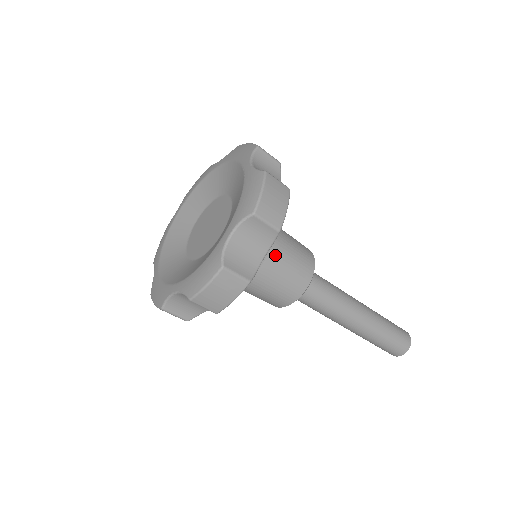
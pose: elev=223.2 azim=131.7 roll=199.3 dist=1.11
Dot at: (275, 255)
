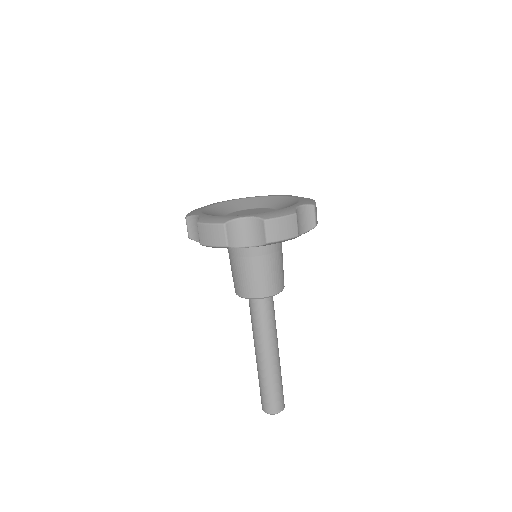
Dot at: (260, 261)
